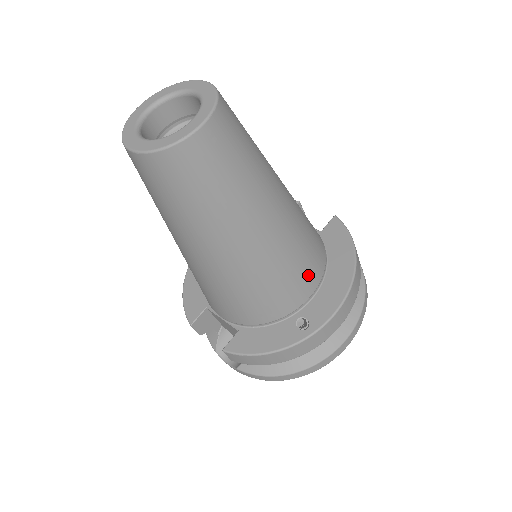
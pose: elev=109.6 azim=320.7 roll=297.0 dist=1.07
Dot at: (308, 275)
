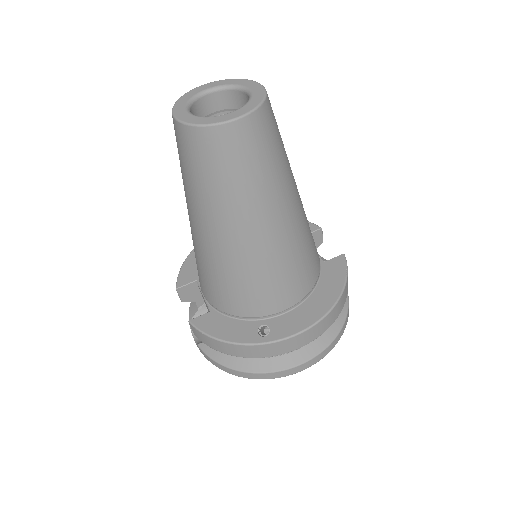
Dot at: (288, 291)
